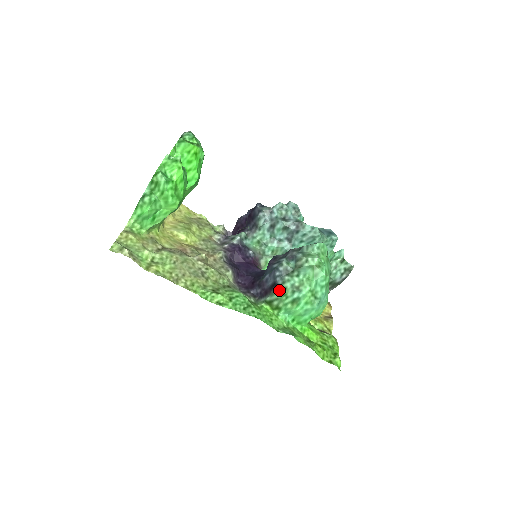
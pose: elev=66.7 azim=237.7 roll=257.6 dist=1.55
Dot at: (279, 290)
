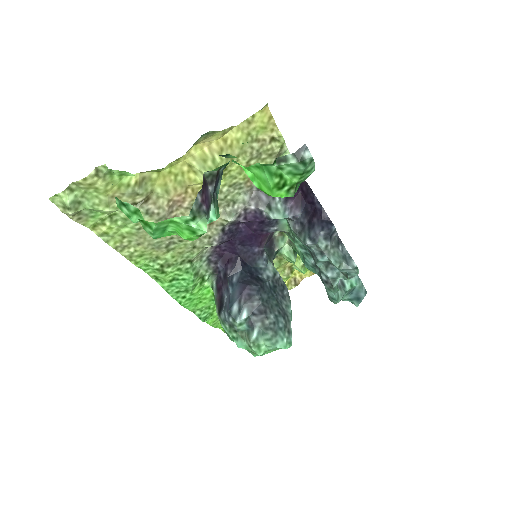
Dot at: (217, 315)
